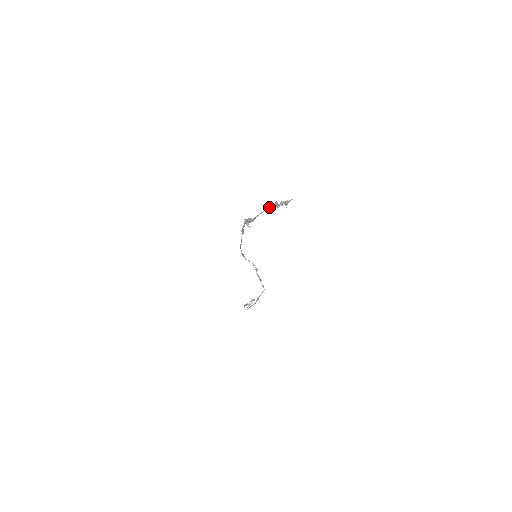
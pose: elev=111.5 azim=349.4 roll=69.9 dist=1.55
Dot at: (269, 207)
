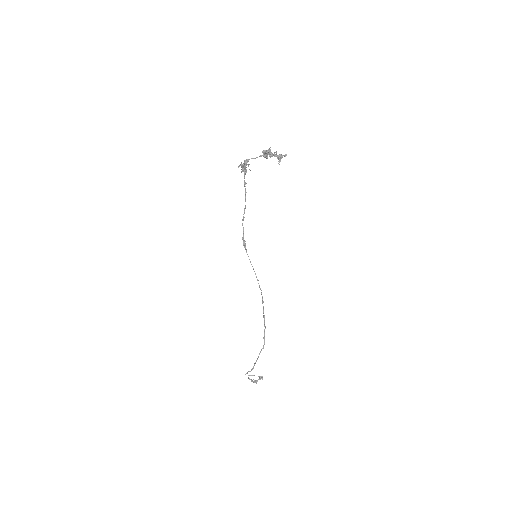
Dot at: (262, 152)
